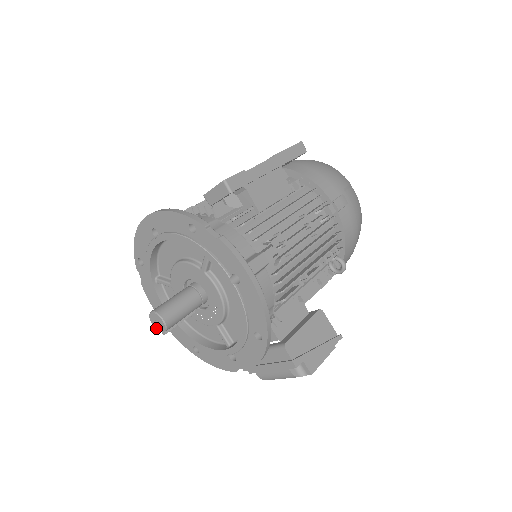
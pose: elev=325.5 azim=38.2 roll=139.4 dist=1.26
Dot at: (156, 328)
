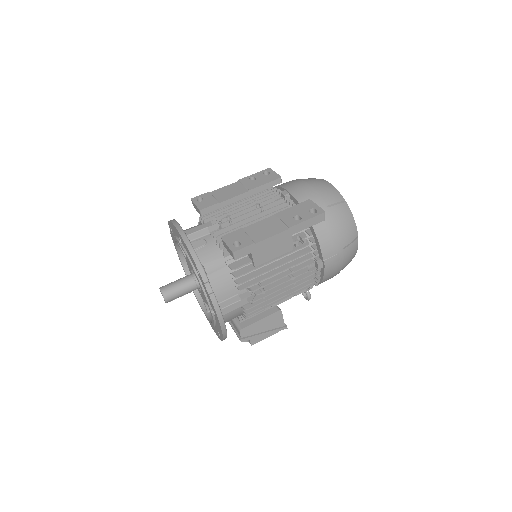
Dot at: occluded
